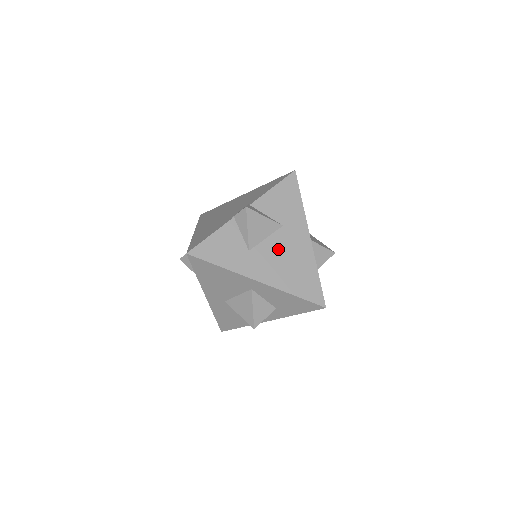
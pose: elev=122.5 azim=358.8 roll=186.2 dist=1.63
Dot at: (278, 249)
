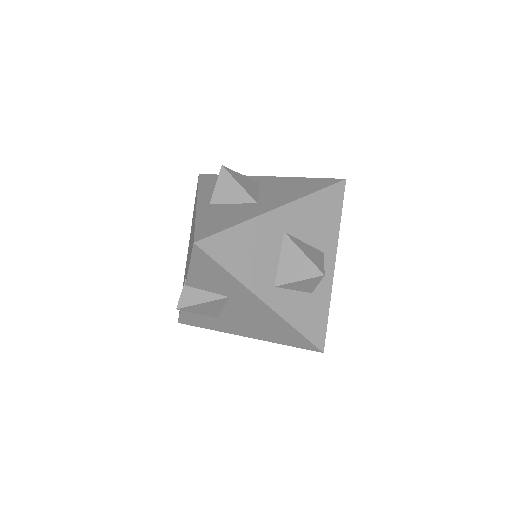
Dot at: (241, 315)
